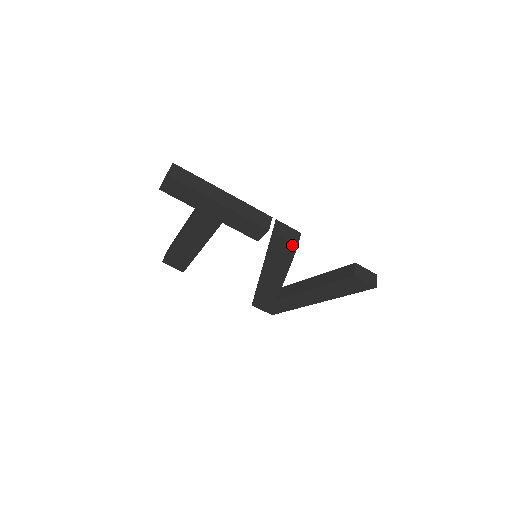
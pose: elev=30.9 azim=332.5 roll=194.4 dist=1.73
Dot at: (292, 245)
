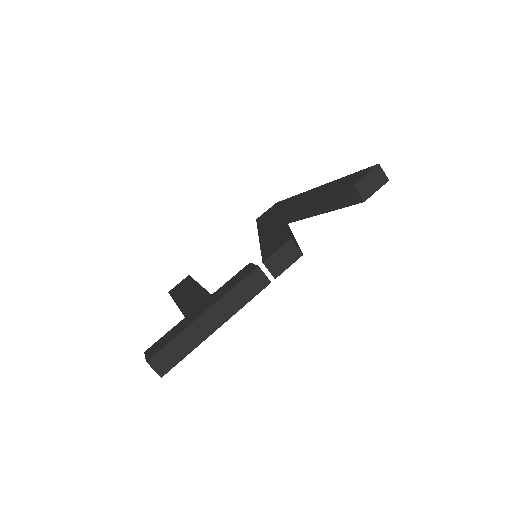
Dot at: (296, 258)
